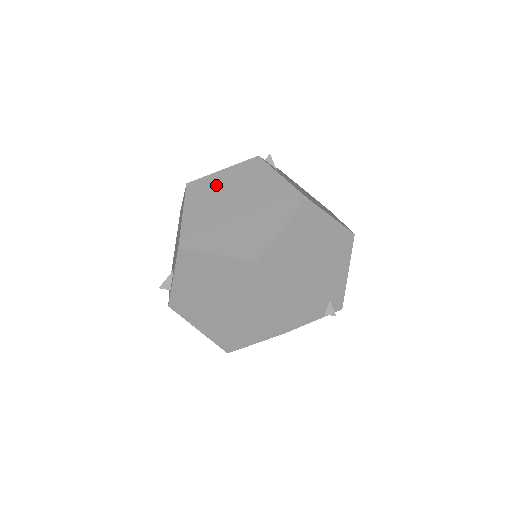
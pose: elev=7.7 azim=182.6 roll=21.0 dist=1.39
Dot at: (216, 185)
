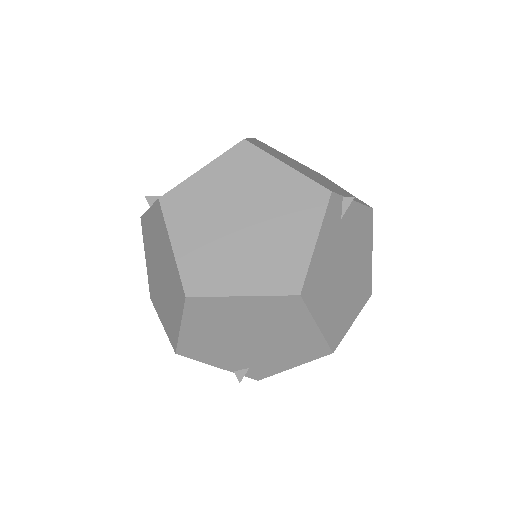
Dot at: (260, 174)
